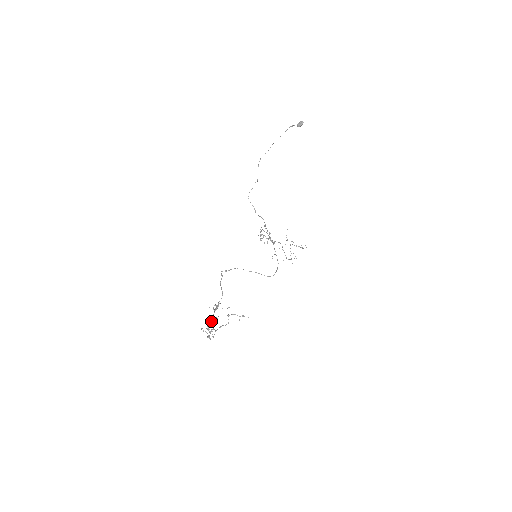
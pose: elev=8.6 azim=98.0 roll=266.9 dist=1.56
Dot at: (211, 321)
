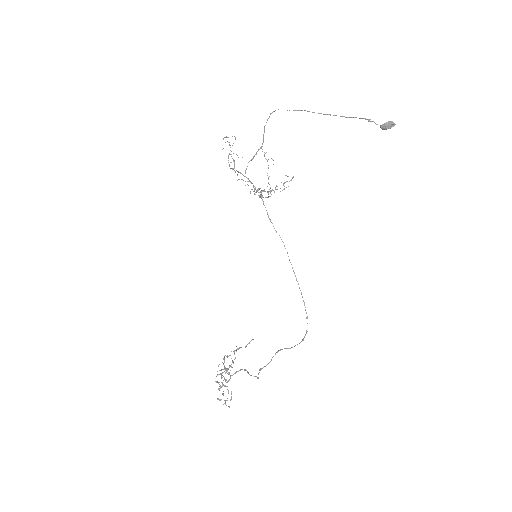
Dot at: occluded
